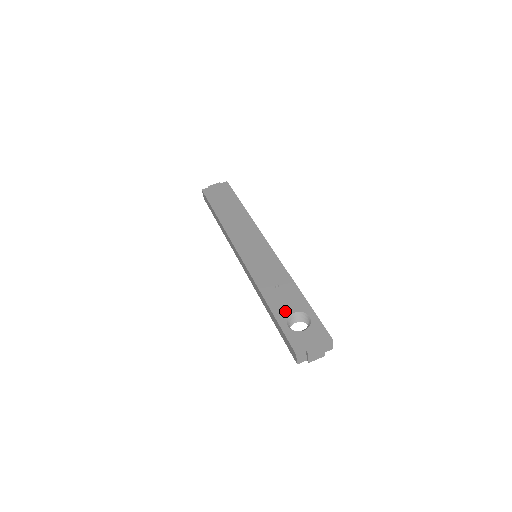
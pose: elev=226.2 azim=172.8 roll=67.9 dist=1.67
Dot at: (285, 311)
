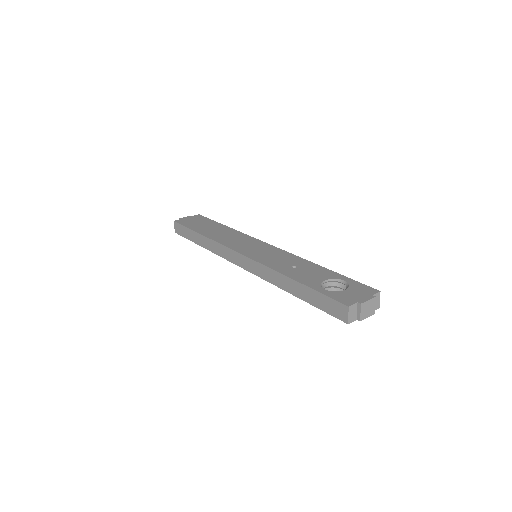
Dot at: (315, 280)
